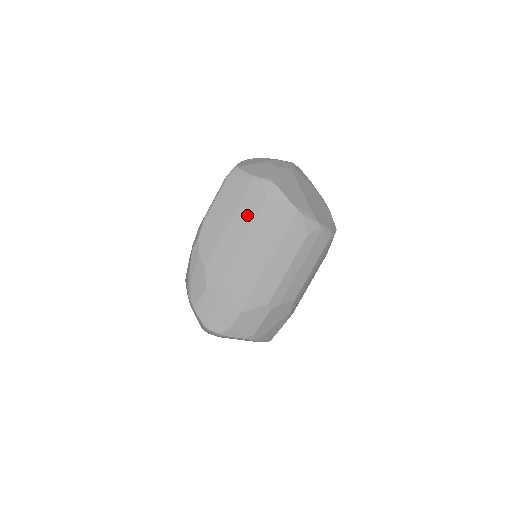
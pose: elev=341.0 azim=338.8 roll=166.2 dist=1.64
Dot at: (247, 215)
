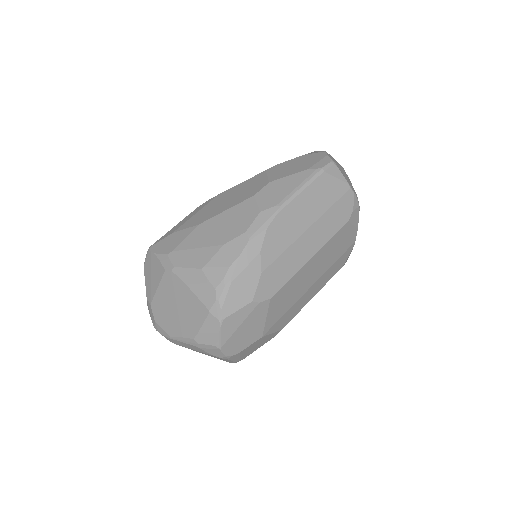
Dot at: (328, 228)
